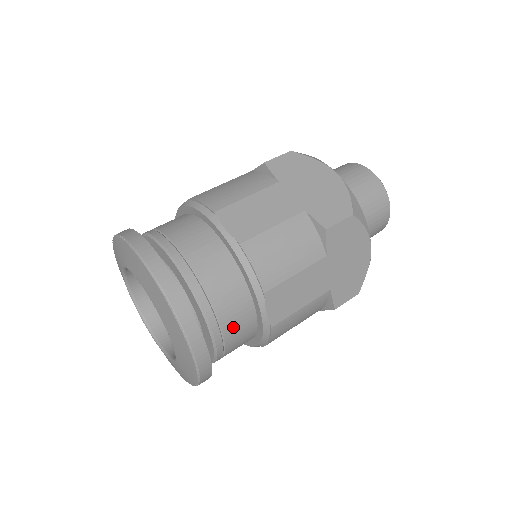
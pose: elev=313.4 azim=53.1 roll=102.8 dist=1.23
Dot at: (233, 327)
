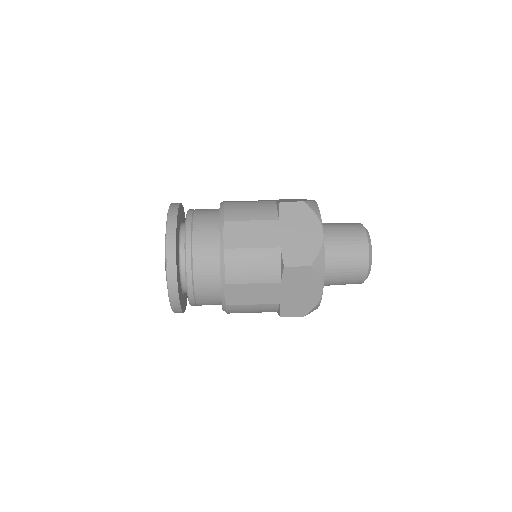
Dot at: (201, 242)
